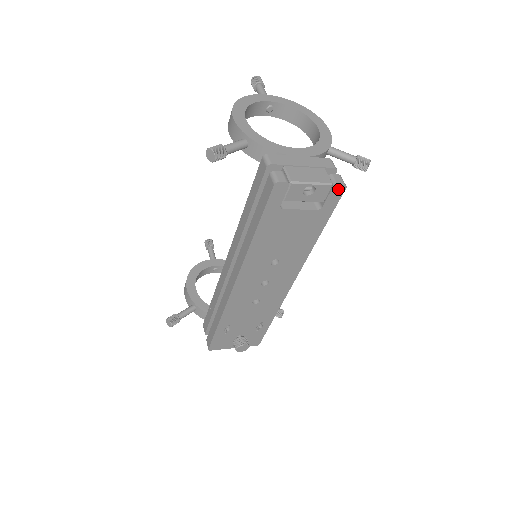
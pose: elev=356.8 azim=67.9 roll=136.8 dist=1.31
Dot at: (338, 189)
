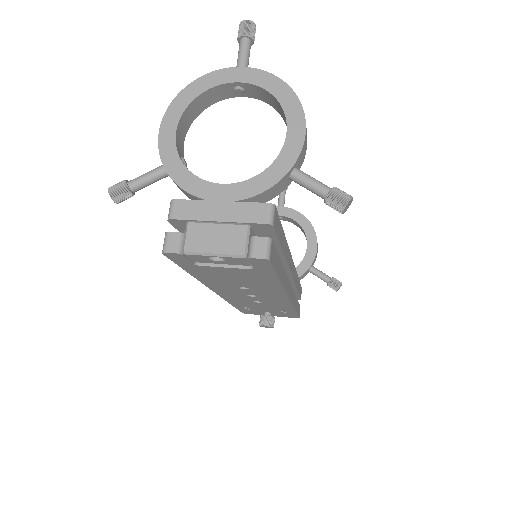
Dot at: (258, 260)
